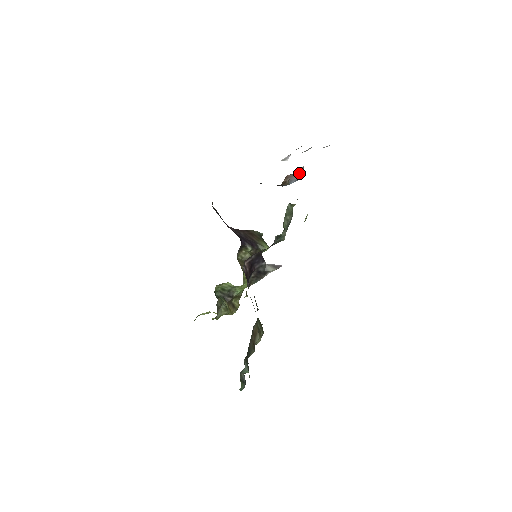
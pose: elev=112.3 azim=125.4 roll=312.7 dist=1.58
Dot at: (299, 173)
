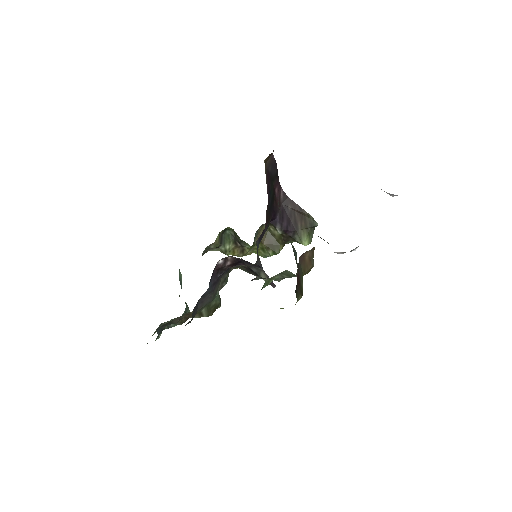
Dot at: occluded
